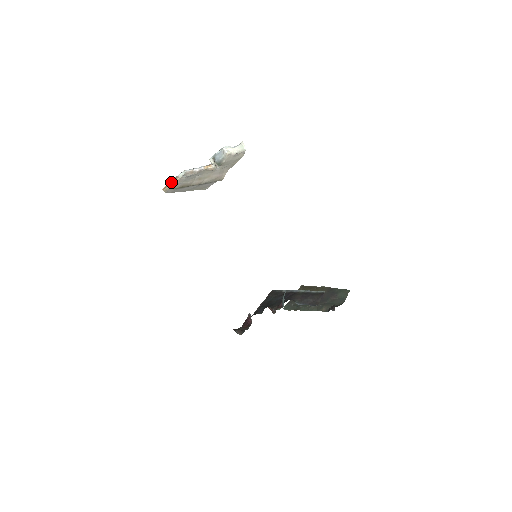
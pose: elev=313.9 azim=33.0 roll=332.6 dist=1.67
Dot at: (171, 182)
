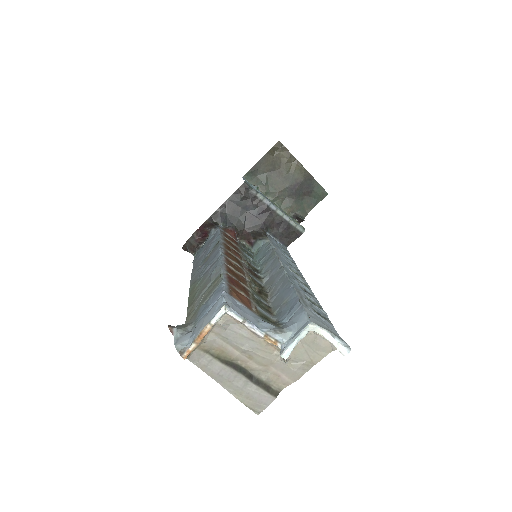
Dot at: (200, 341)
